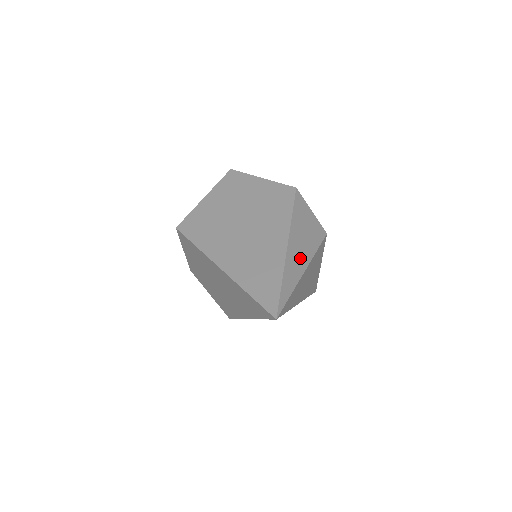
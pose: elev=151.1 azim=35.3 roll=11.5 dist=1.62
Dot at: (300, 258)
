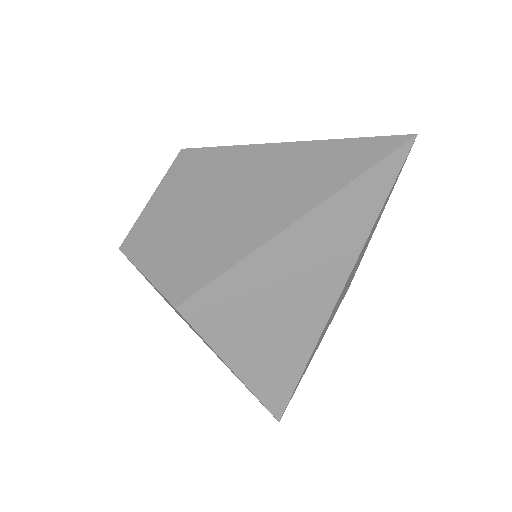
Dot at: occluded
